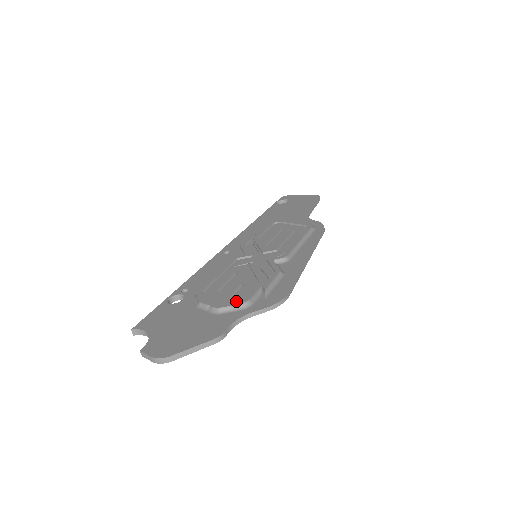
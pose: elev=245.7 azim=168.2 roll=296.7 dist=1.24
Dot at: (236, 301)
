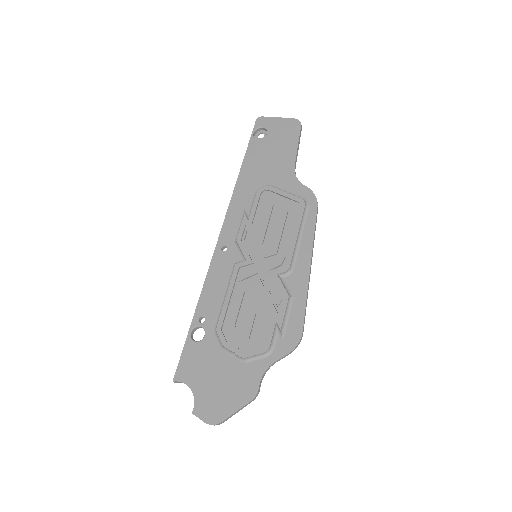
Dot at: (257, 345)
